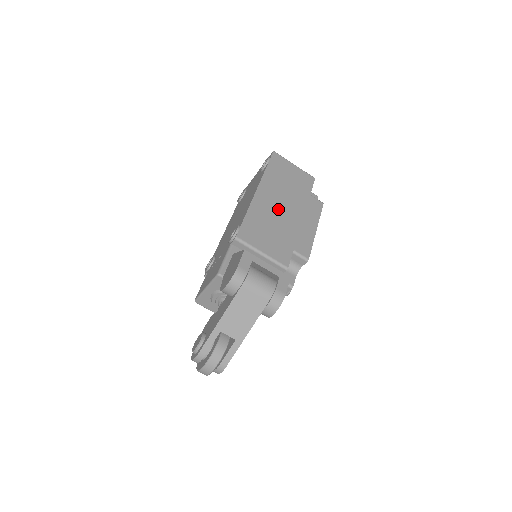
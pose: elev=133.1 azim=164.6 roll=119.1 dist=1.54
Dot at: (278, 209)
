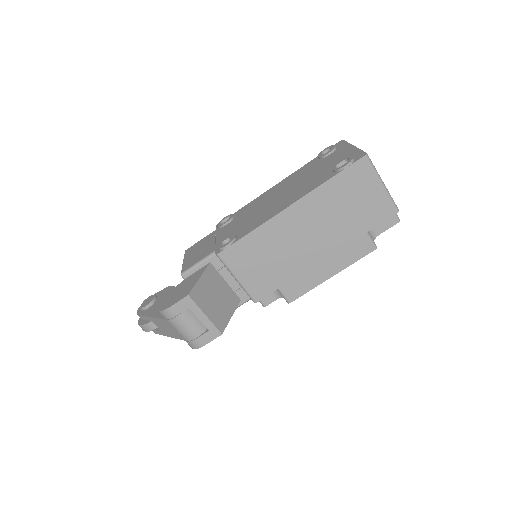
Dot at: (299, 239)
